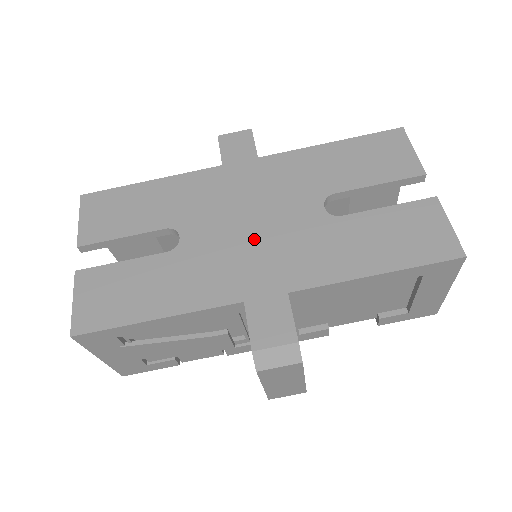
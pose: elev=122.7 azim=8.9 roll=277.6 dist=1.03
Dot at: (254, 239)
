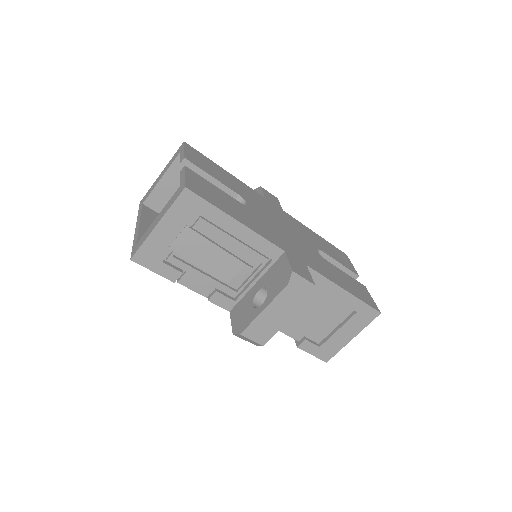
Dot at: (286, 235)
